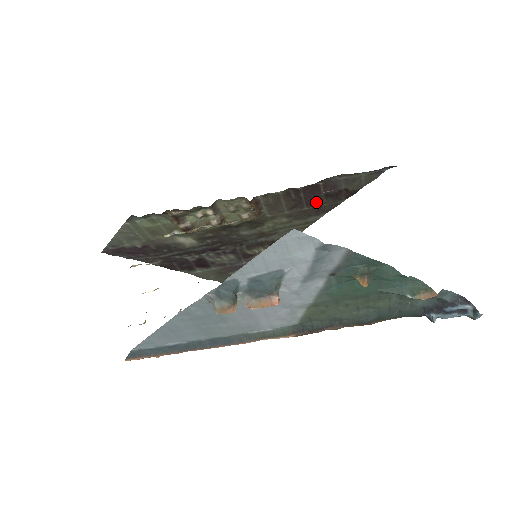
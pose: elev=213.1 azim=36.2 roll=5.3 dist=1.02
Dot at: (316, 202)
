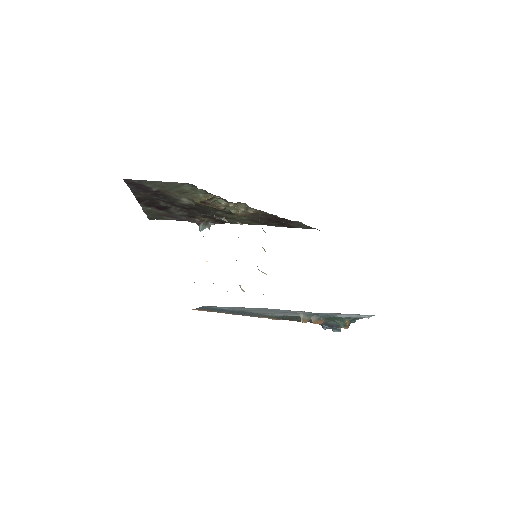
Dot at: (272, 222)
